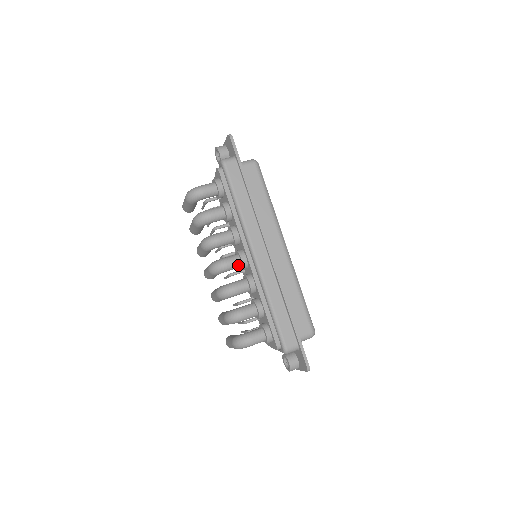
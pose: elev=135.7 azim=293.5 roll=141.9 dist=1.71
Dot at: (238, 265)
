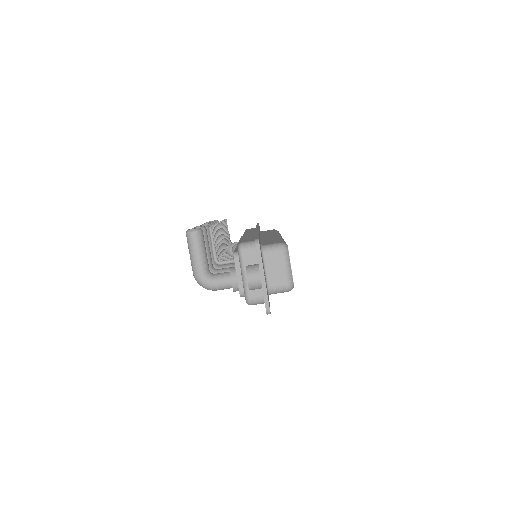
Dot at: occluded
